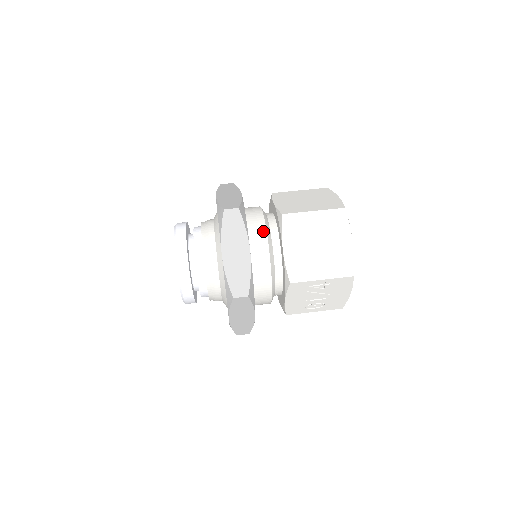
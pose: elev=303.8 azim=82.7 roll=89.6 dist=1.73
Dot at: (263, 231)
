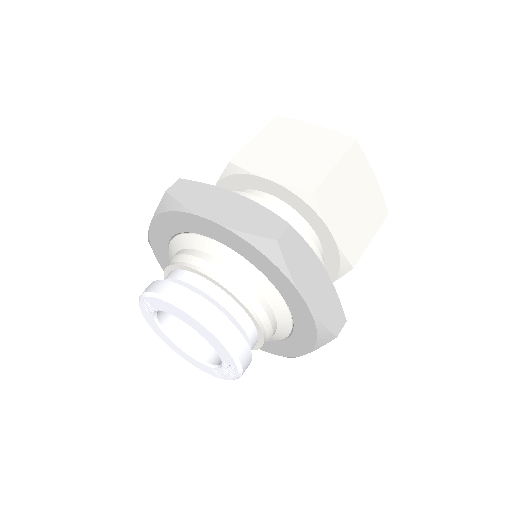
Dot at: (297, 228)
